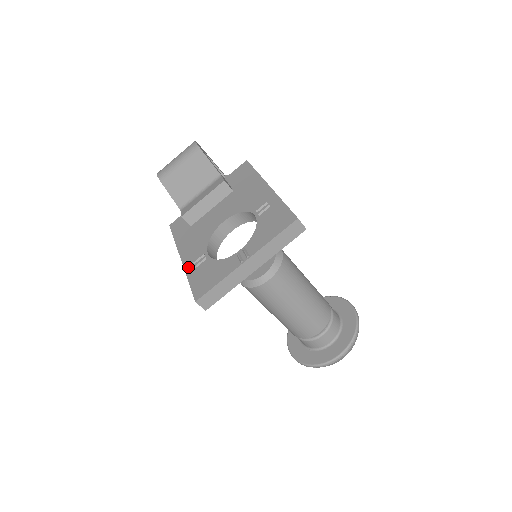
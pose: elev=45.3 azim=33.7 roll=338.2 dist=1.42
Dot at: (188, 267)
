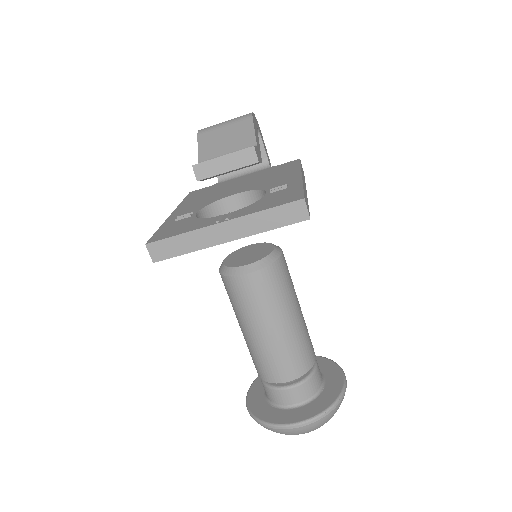
Dot at: (170, 219)
